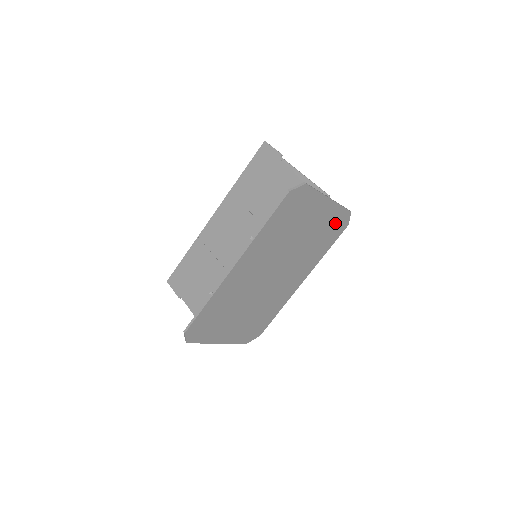
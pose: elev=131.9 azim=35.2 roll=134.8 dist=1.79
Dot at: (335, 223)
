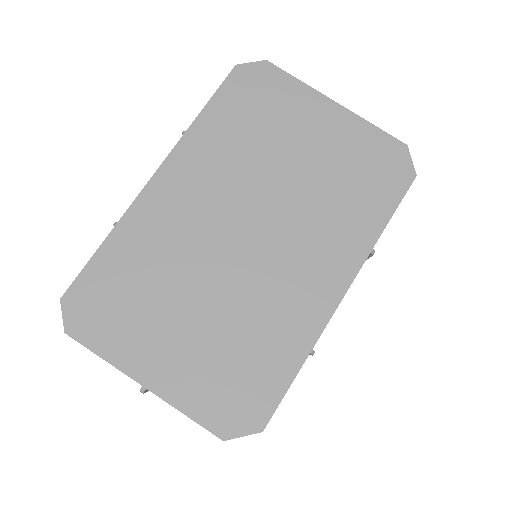
Dot at: (374, 160)
